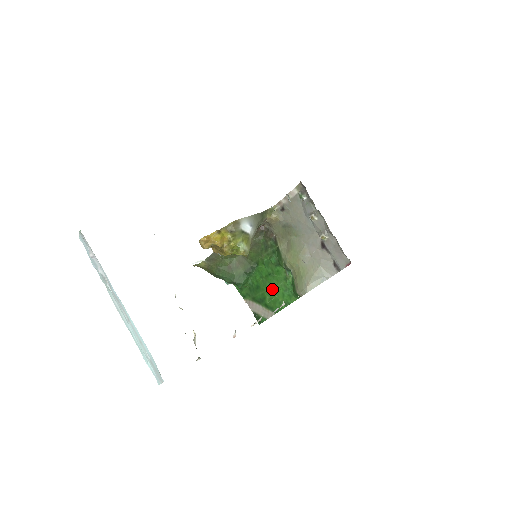
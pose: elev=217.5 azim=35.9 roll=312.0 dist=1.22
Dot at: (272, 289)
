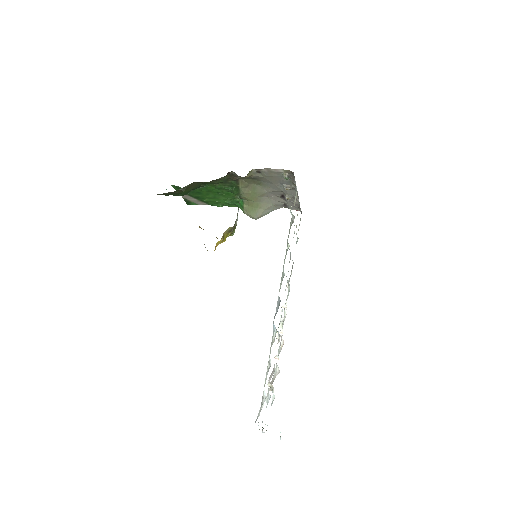
Dot at: (215, 198)
